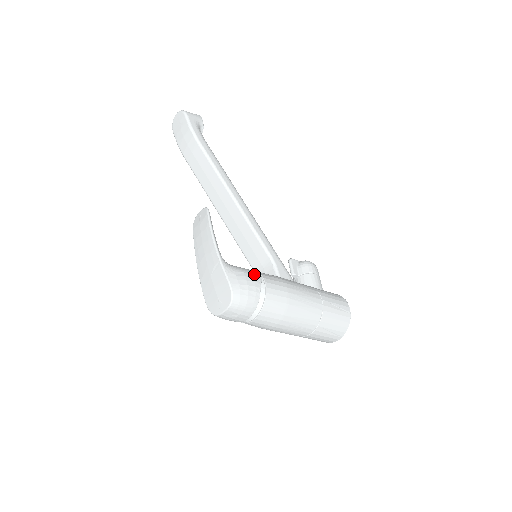
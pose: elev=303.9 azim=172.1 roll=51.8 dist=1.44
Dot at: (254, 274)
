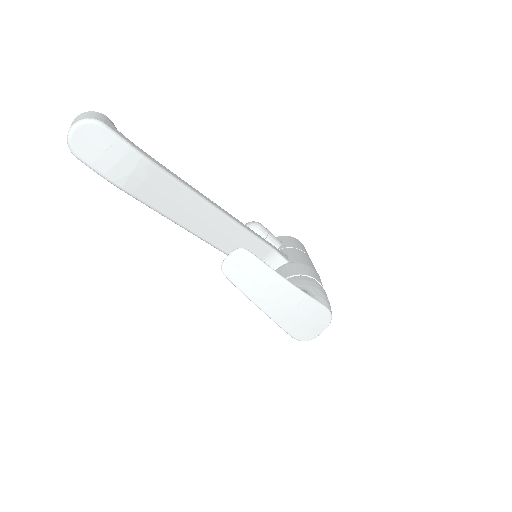
Dot at: (311, 280)
